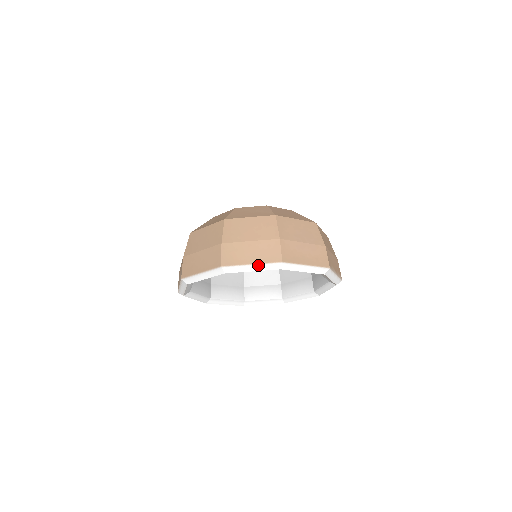
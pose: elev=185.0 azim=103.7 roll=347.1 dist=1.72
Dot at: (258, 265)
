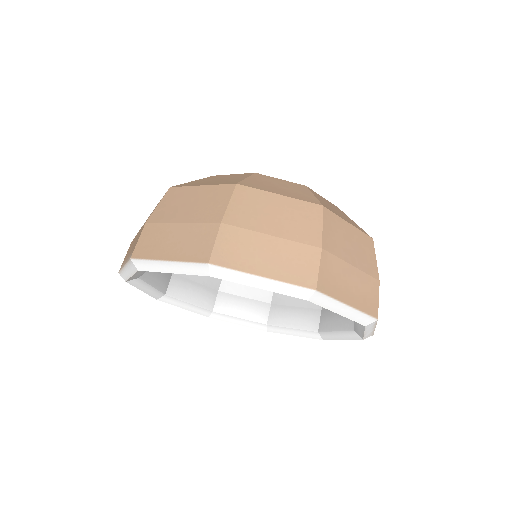
Dot at: (273, 281)
